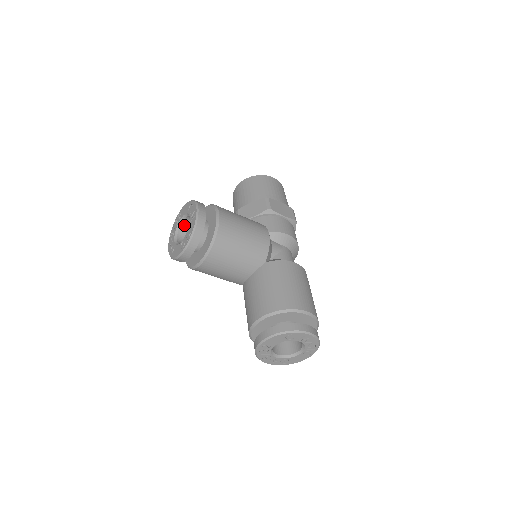
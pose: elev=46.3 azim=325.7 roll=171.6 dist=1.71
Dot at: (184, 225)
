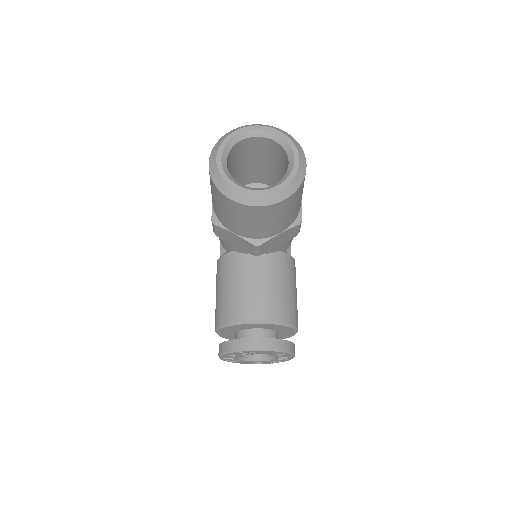
Dot at: occluded
